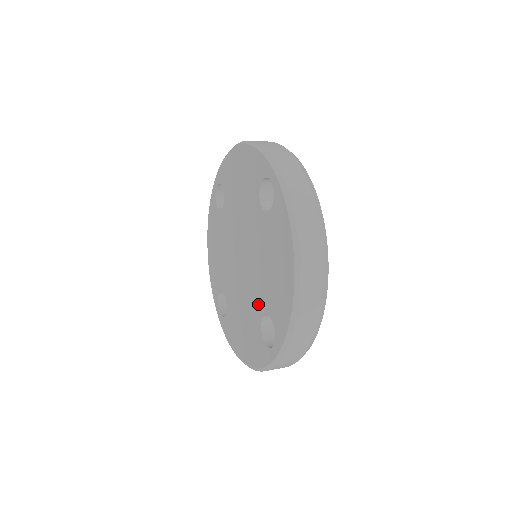
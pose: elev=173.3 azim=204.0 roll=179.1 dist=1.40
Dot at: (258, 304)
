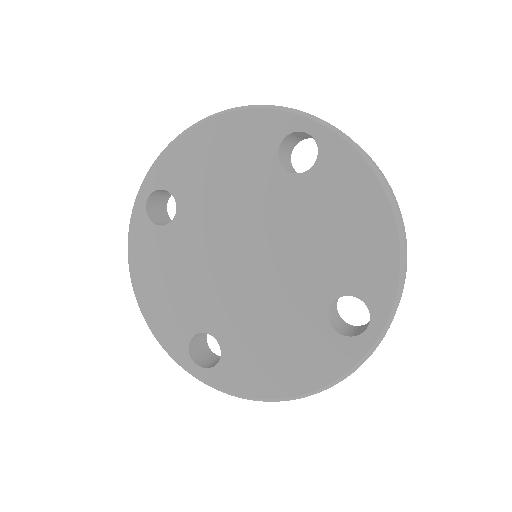
Dot at: (313, 295)
